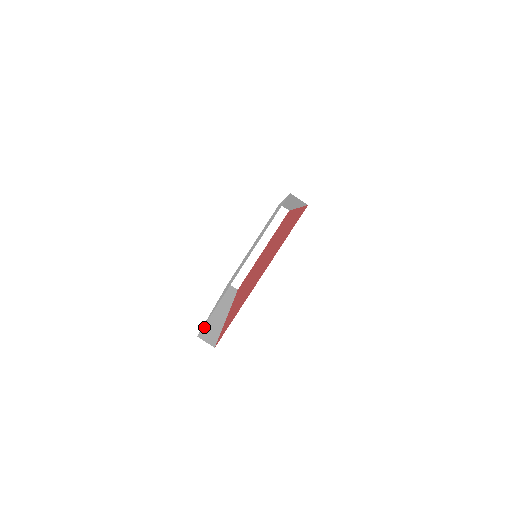
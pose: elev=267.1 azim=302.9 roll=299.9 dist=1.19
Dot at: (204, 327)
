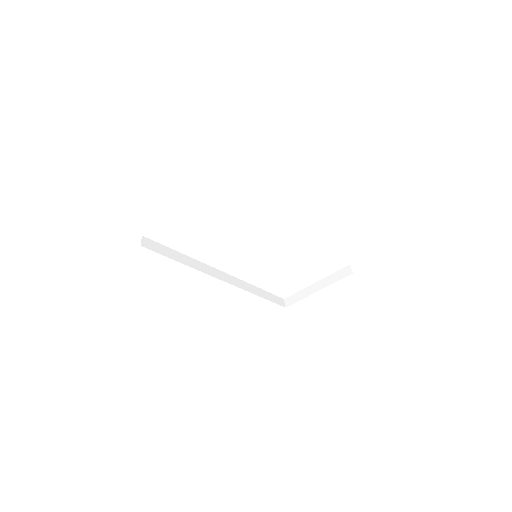
Dot at: (162, 245)
